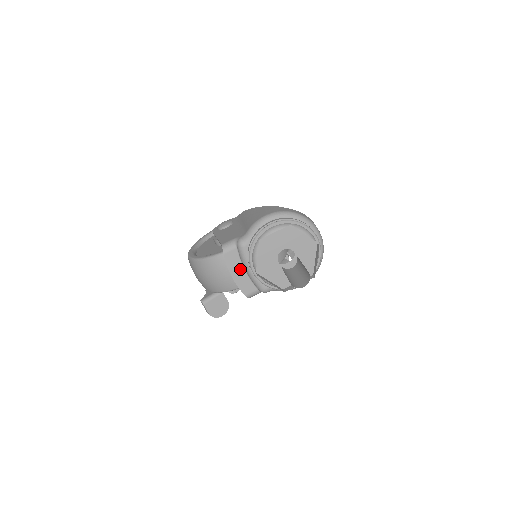
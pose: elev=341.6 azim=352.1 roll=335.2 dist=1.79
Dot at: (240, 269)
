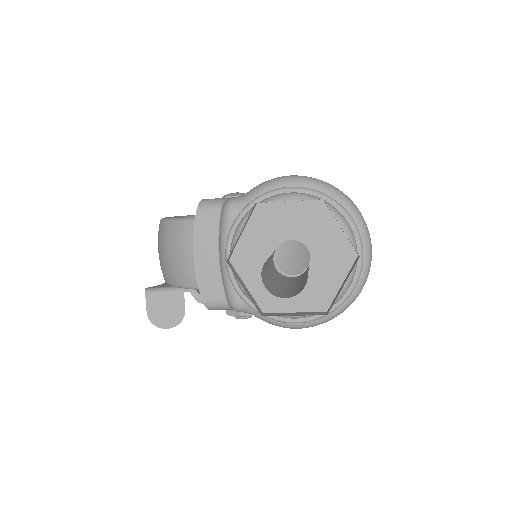
Dot at: (212, 251)
